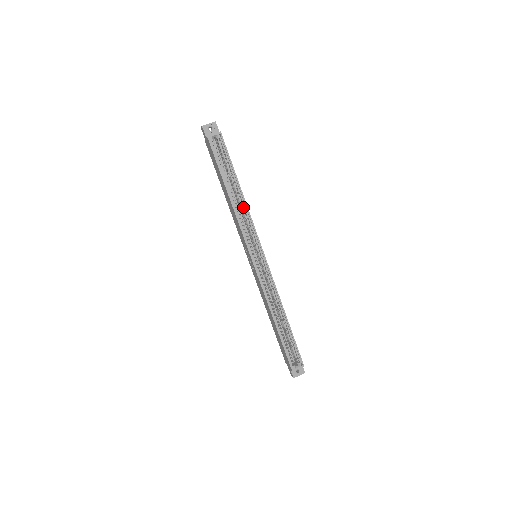
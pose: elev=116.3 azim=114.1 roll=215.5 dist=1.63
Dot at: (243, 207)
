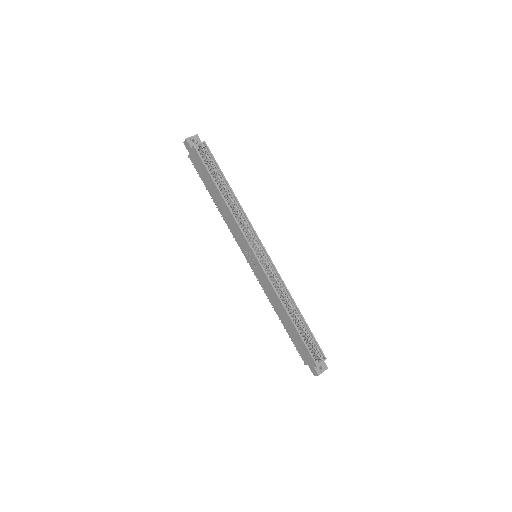
Dot at: (236, 209)
